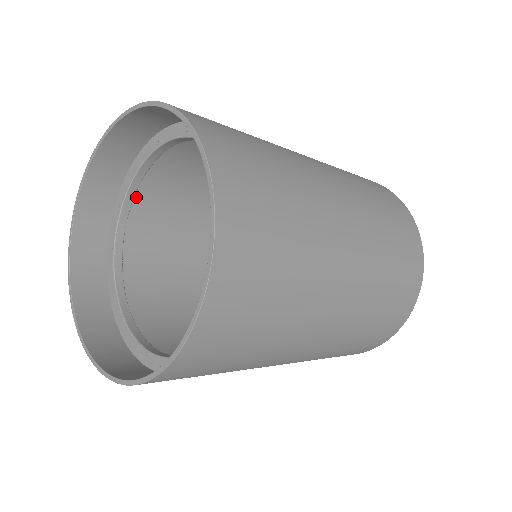
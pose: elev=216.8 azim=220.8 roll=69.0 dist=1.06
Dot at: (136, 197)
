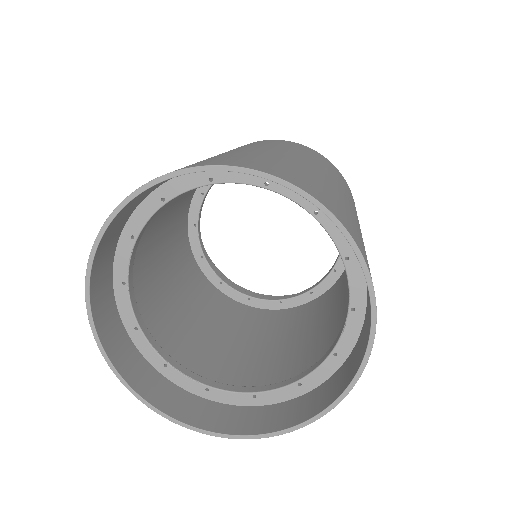
Dot at: occluded
